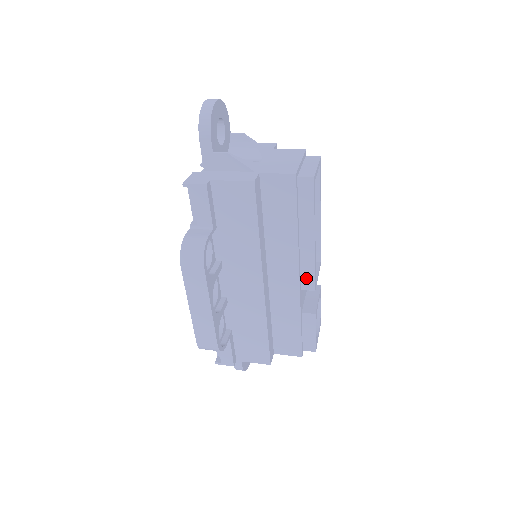
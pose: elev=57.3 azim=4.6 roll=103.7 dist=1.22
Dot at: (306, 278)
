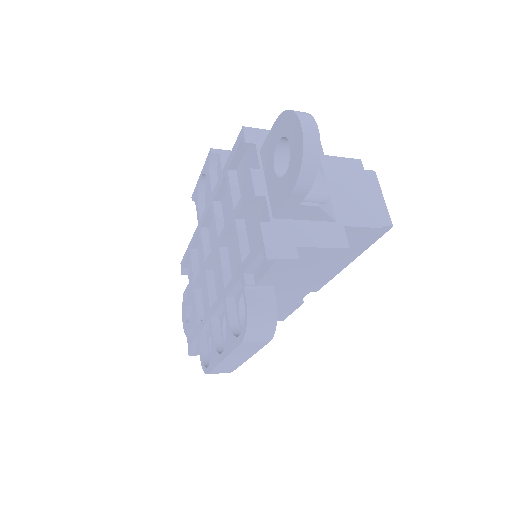
Dot at: occluded
